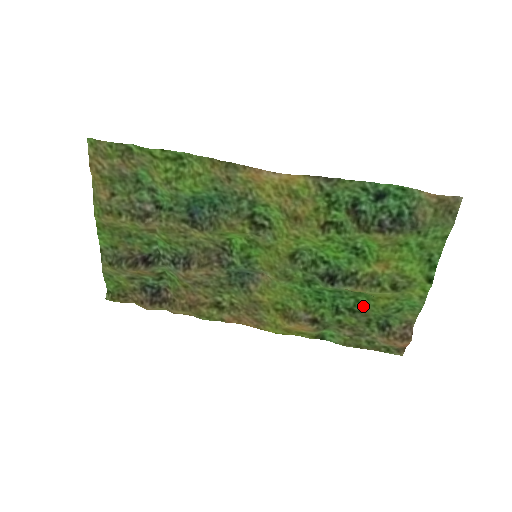
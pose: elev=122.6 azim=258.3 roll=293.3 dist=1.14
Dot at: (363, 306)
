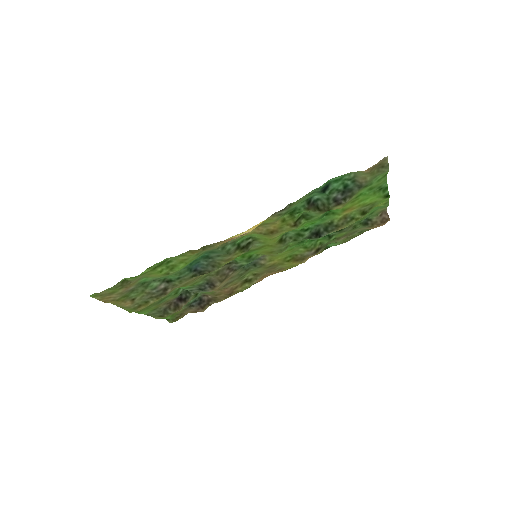
Dot at: occluded
